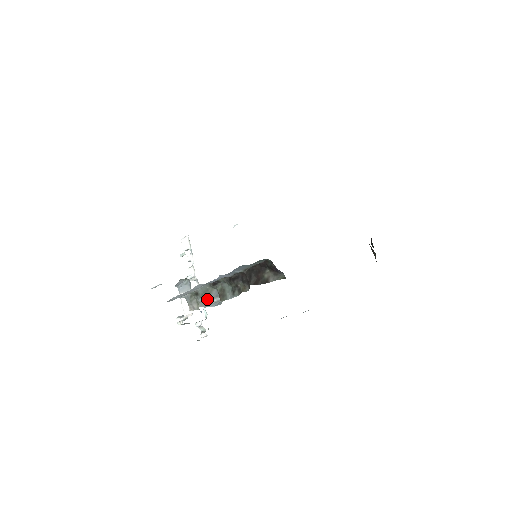
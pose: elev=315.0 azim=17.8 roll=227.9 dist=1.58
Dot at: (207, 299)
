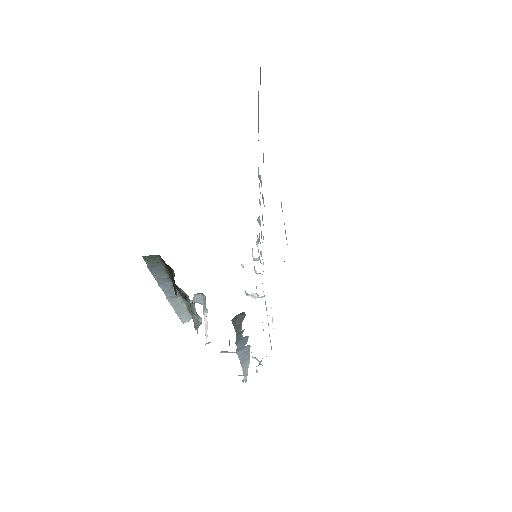
Dot at: (196, 319)
